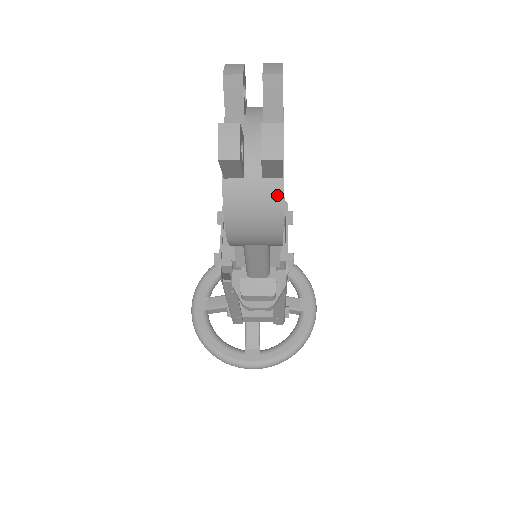
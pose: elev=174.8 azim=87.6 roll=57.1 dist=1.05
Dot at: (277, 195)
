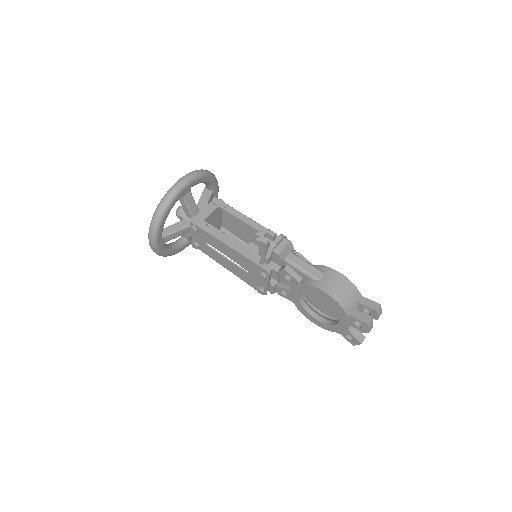
Dot at: occluded
